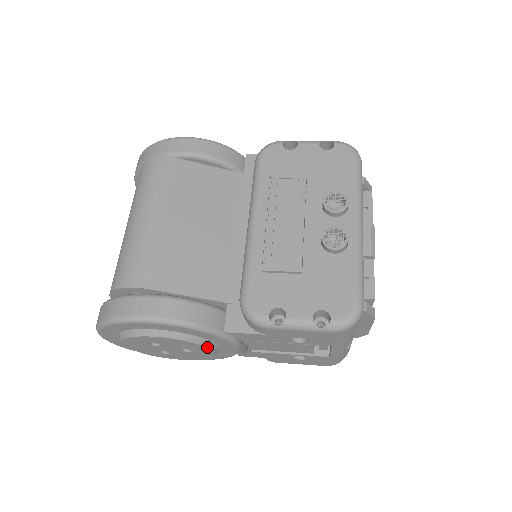
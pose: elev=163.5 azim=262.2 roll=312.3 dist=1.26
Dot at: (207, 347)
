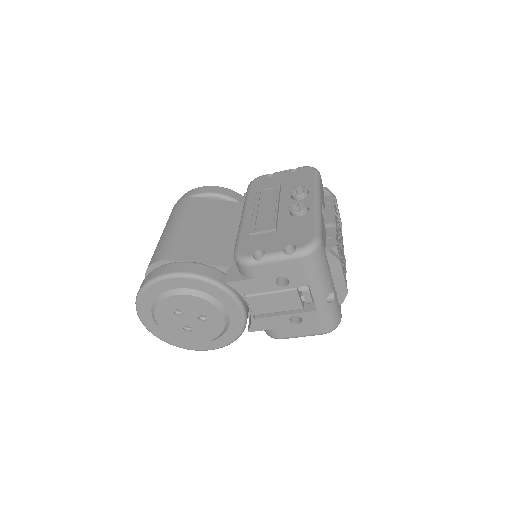
Dot at: (216, 306)
